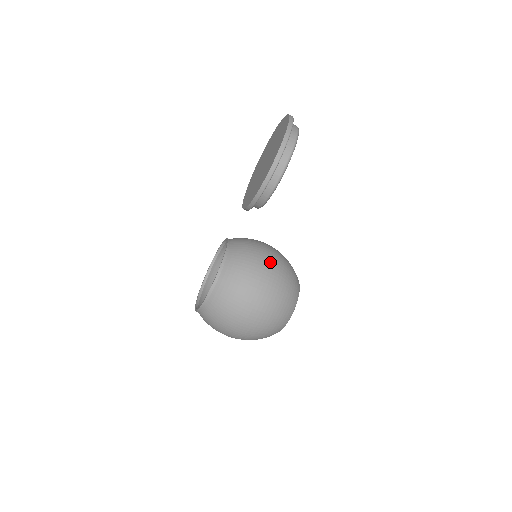
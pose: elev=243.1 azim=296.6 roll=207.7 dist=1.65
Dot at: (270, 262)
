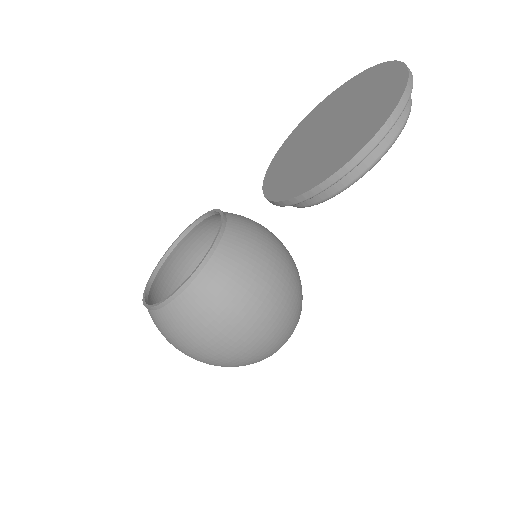
Dot at: (272, 286)
